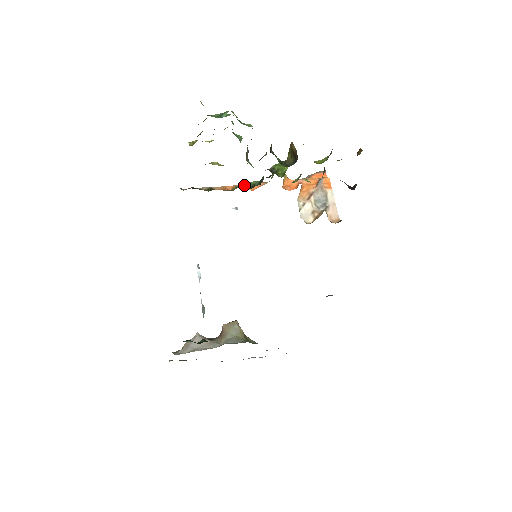
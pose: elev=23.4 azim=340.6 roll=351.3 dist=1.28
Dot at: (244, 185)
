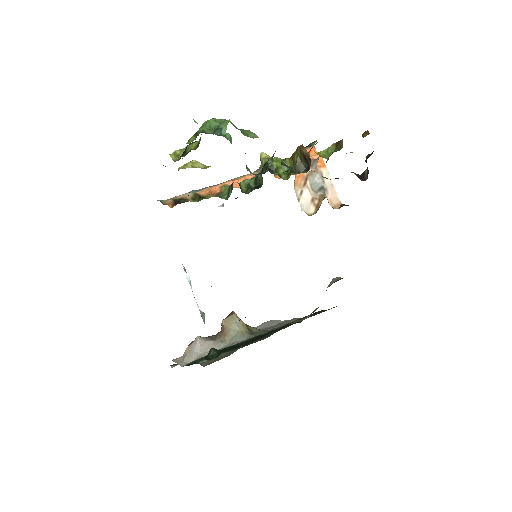
Dot at: (232, 182)
